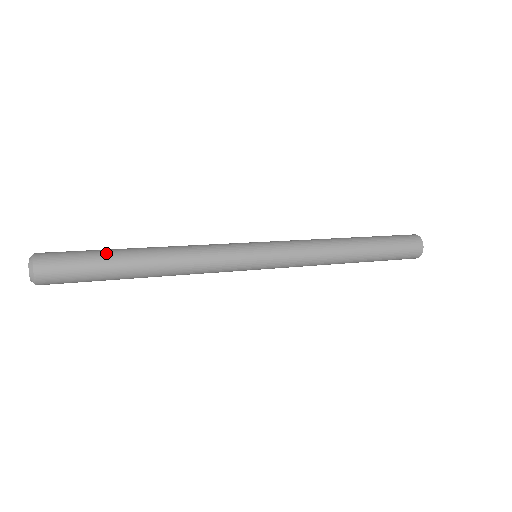
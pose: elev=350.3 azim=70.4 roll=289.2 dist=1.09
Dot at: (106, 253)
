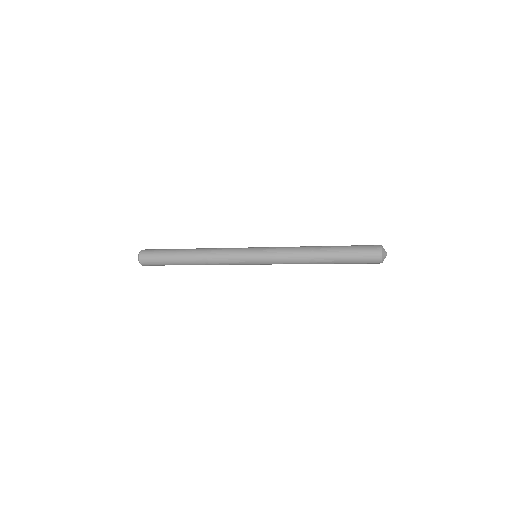
Dot at: occluded
